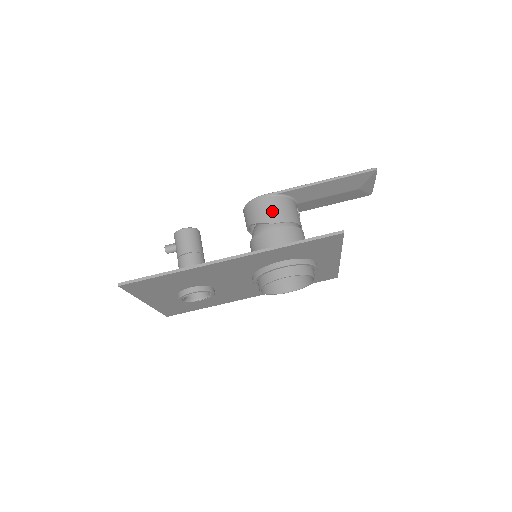
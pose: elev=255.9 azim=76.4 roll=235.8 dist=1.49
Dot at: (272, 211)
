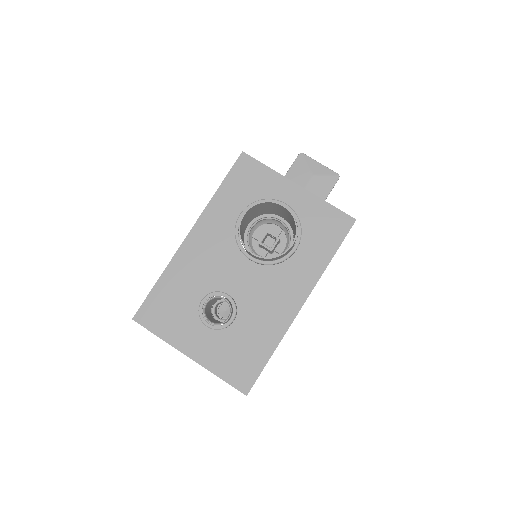
Dot at: occluded
